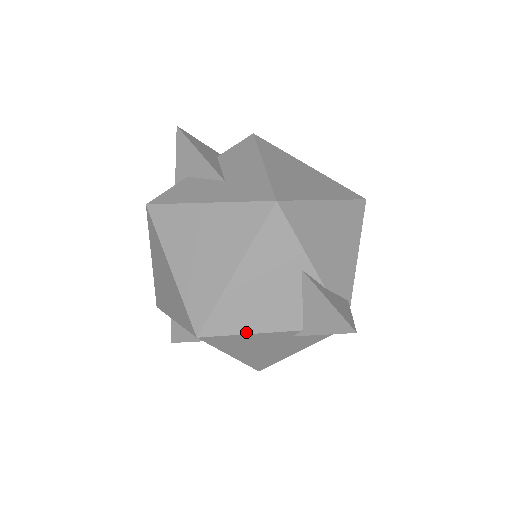
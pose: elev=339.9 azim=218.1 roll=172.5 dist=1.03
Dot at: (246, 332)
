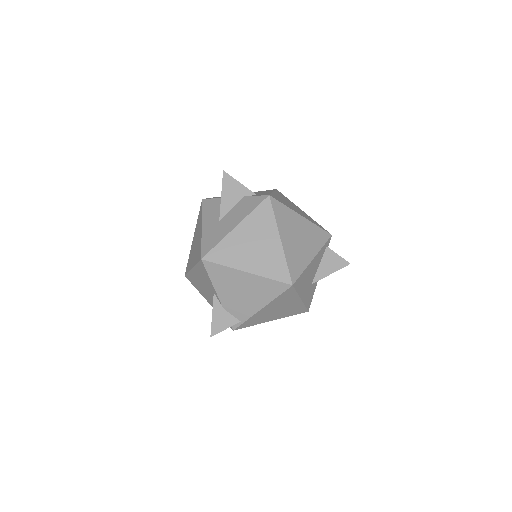
Dot at: (199, 291)
